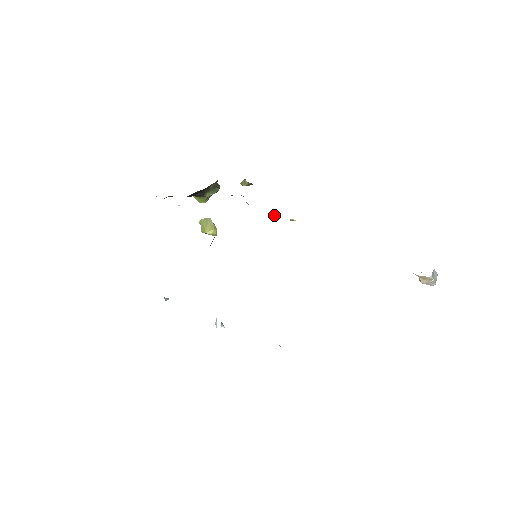
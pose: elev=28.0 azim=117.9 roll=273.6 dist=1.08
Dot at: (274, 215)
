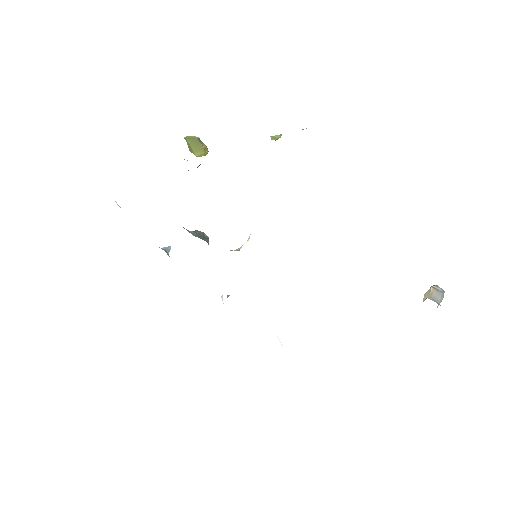
Dot at: (278, 136)
